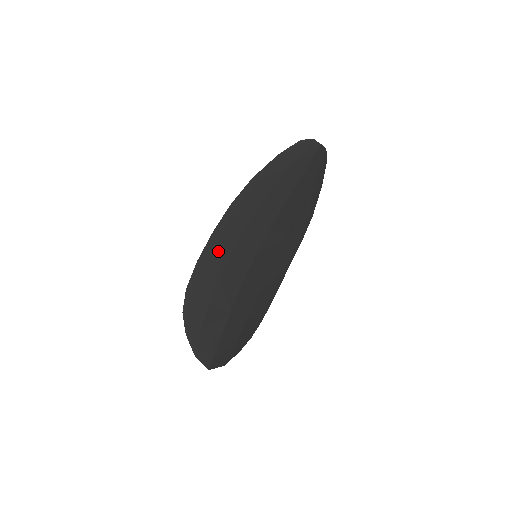
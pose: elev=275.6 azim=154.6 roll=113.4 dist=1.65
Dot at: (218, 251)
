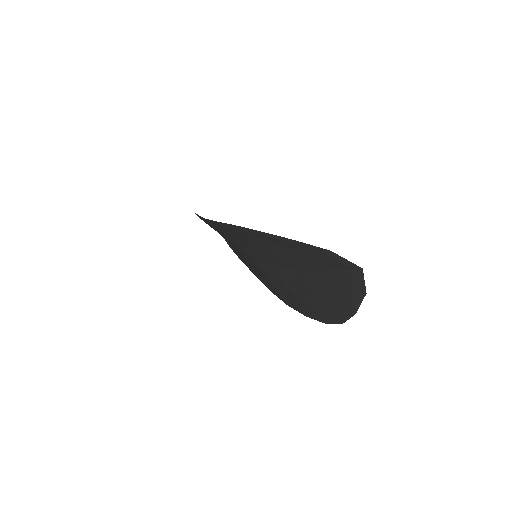
Dot at: occluded
